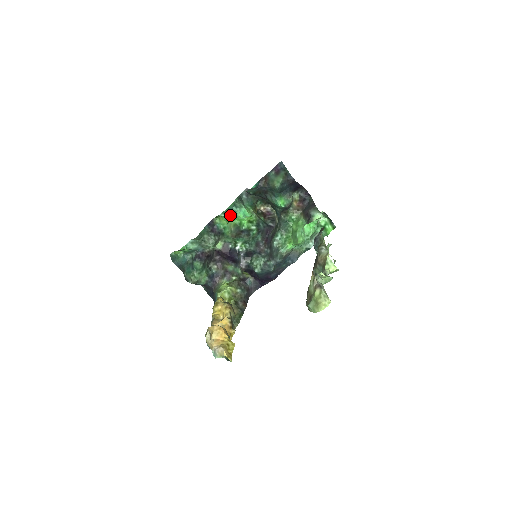
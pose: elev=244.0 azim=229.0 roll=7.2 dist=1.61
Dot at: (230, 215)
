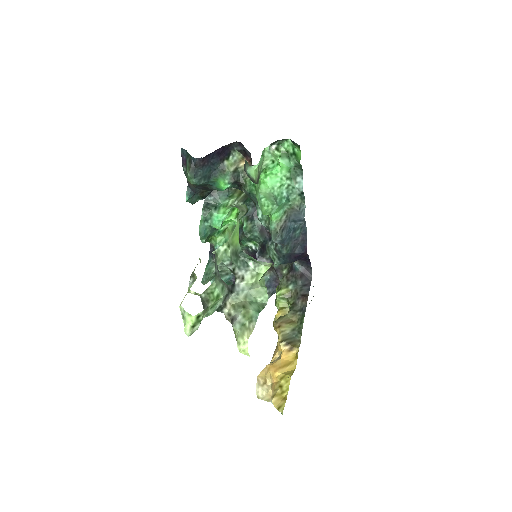
Dot at: (213, 231)
